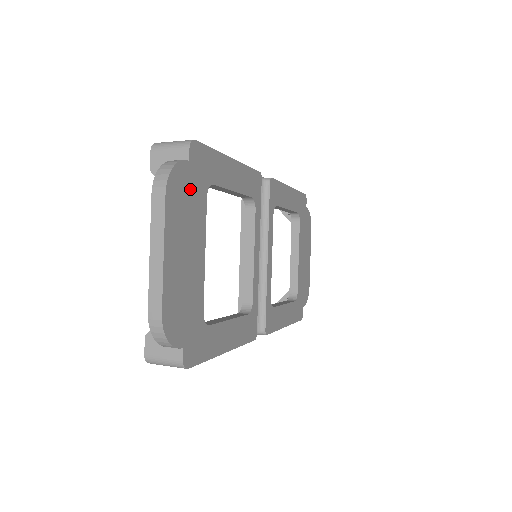
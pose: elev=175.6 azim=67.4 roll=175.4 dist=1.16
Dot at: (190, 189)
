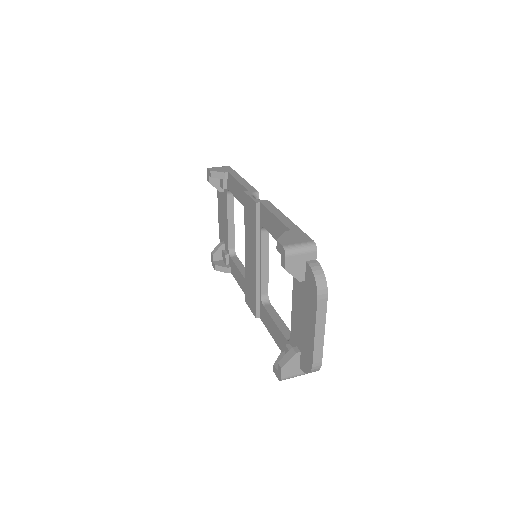
Dot at: occluded
